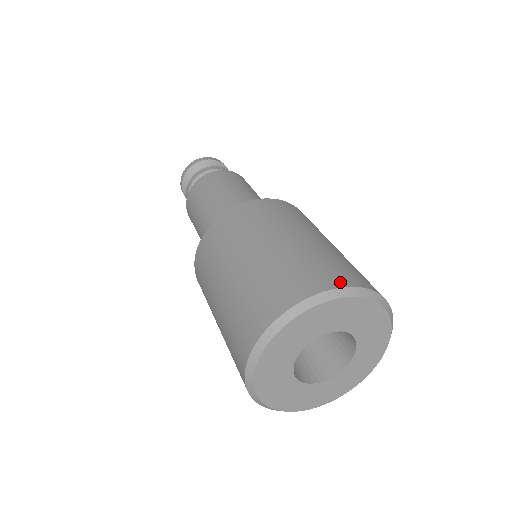
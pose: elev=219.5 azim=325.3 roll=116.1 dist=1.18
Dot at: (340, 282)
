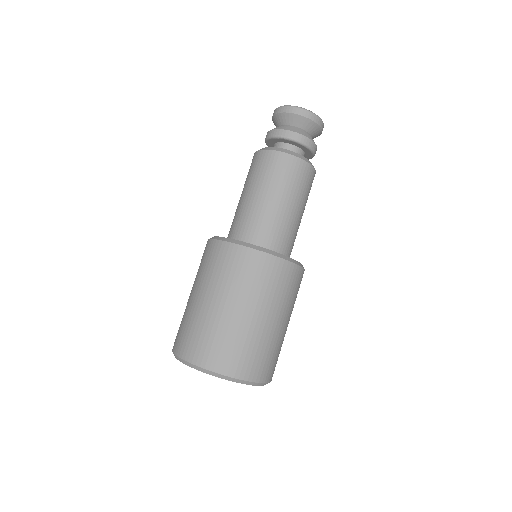
Dot at: (210, 365)
